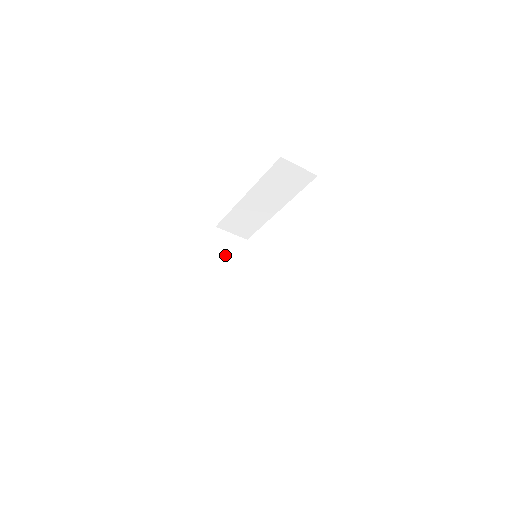
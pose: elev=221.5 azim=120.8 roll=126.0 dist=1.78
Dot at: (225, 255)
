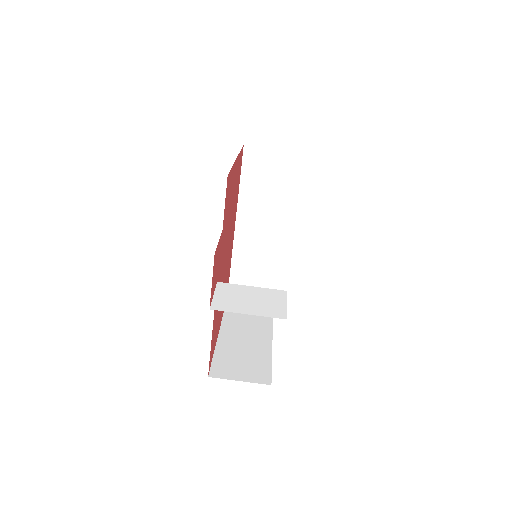
Dot at: (243, 317)
